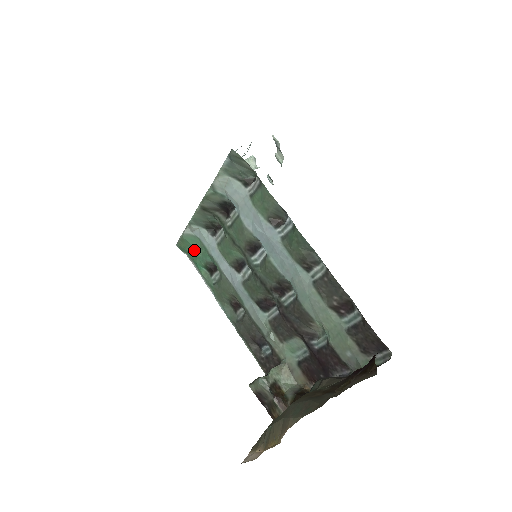
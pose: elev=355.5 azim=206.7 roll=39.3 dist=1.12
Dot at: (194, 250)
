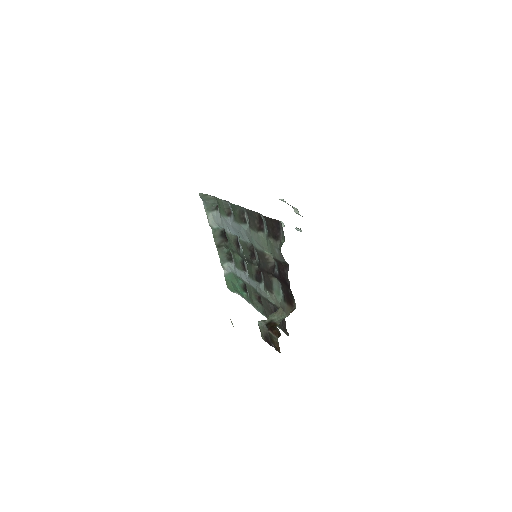
Dot at: (233, 283)
